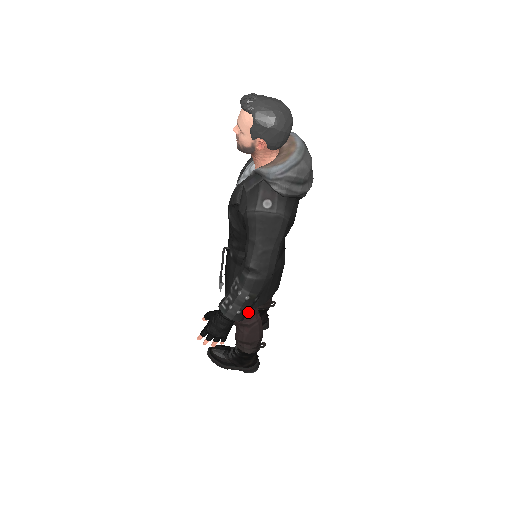
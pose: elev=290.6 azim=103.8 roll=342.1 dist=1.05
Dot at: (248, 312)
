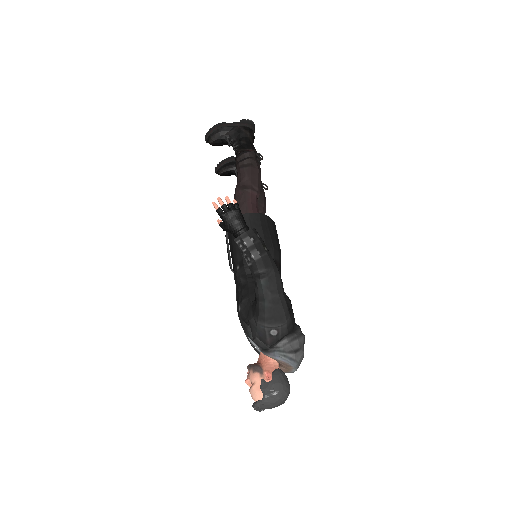
Dot at: occluded
